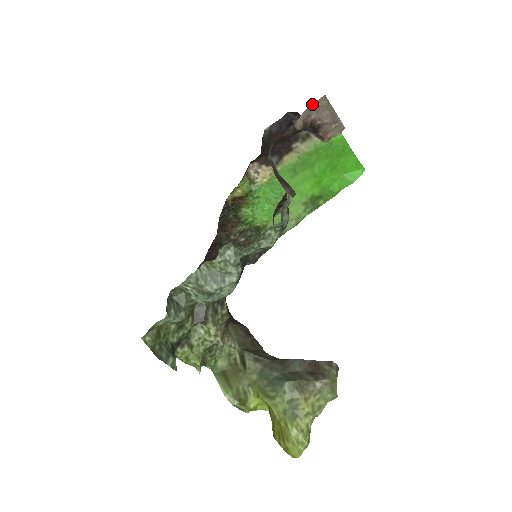
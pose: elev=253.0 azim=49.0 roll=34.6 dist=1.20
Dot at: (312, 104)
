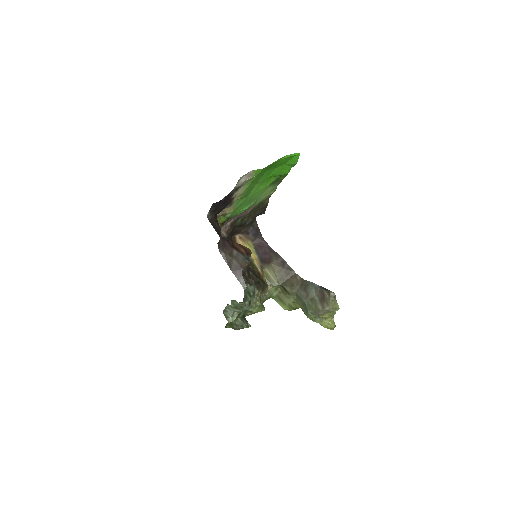
Dot at: (222, 226)
